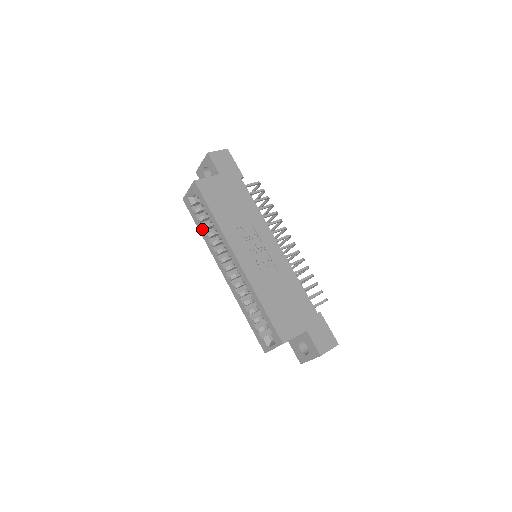
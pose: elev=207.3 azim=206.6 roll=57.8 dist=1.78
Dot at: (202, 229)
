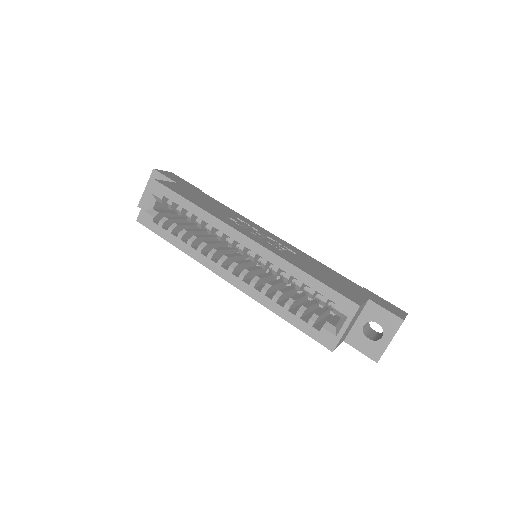
Dot at: (177, 238)
